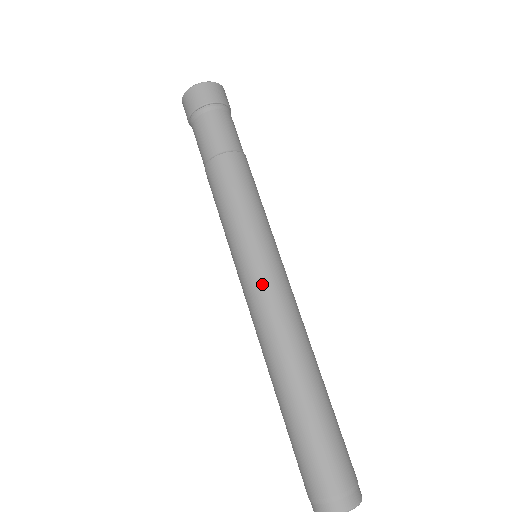
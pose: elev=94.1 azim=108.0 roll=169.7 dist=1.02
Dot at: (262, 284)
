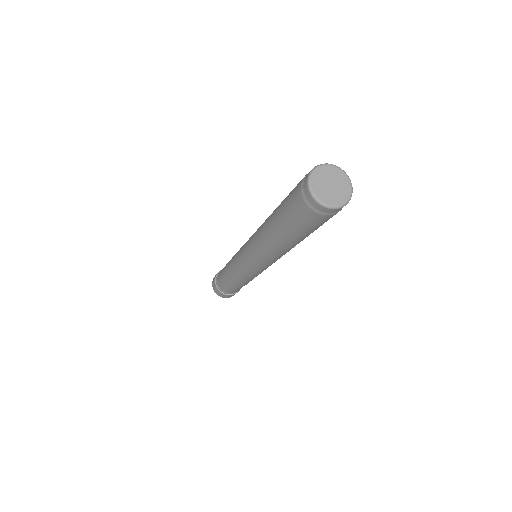
Dot at: occluded
